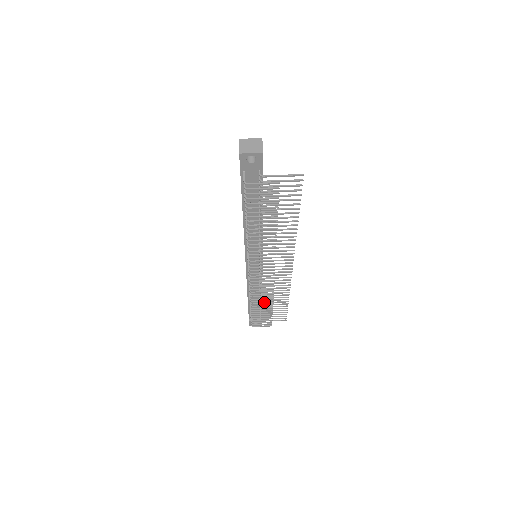
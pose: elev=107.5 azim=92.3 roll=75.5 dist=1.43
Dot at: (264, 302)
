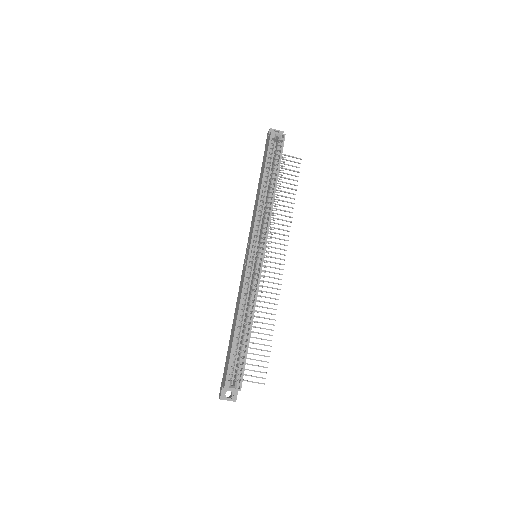
Dot at: occluded
